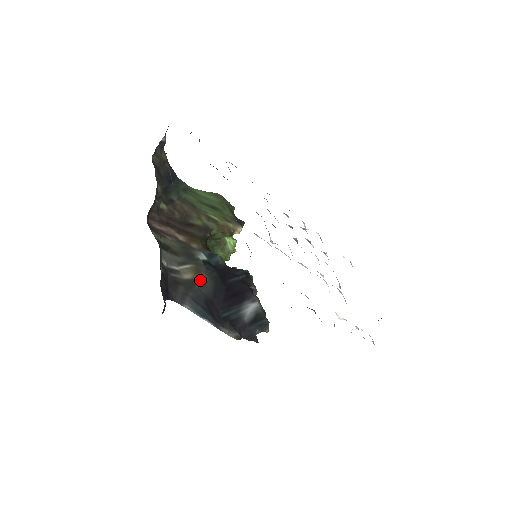
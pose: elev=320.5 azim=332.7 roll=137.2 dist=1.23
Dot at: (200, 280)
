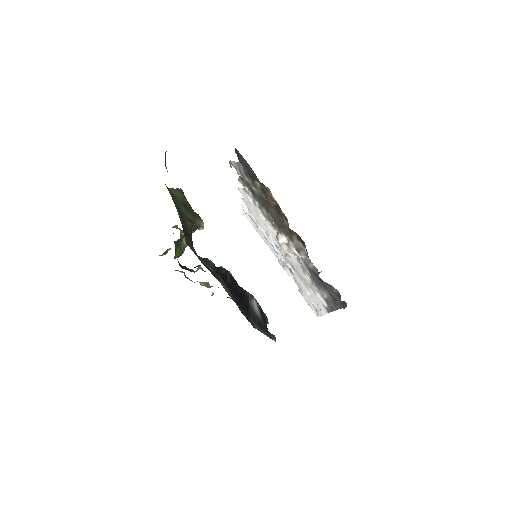
Dot at: (231, 294)
